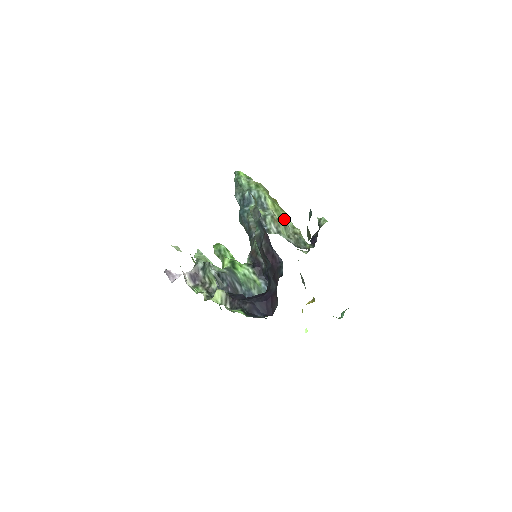
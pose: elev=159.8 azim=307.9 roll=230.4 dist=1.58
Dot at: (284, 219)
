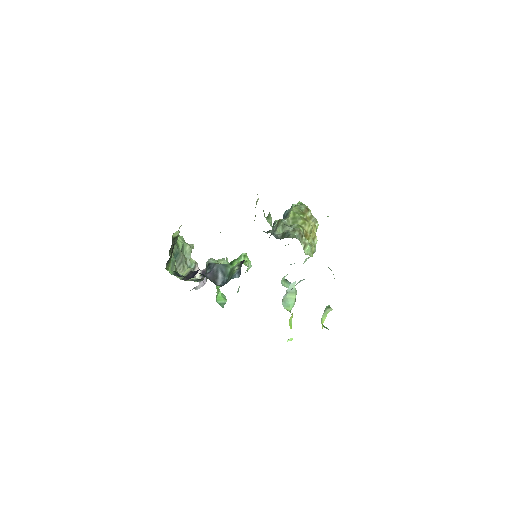
Dot at: occluded
